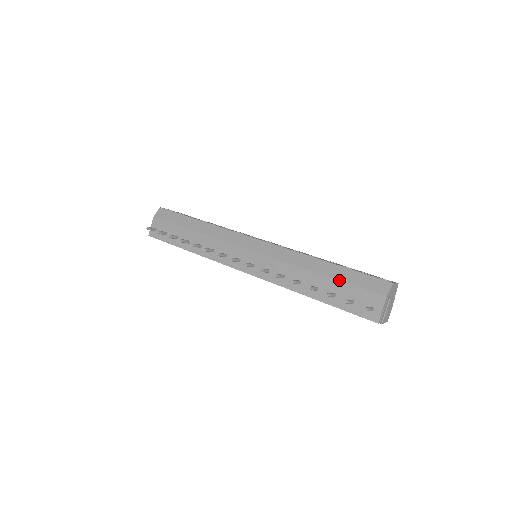
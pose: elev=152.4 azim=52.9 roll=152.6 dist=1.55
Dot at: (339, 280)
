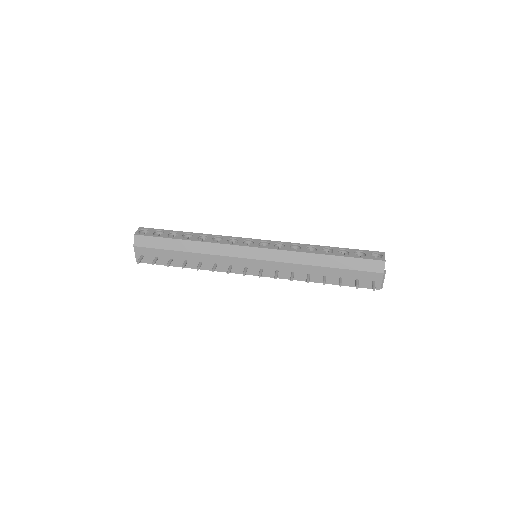
Dot at: (343, 269)
